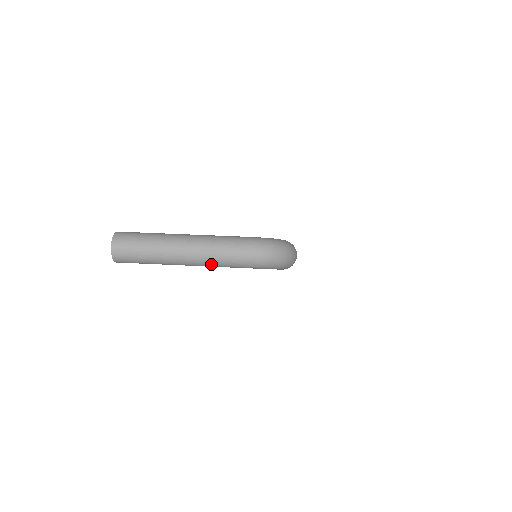
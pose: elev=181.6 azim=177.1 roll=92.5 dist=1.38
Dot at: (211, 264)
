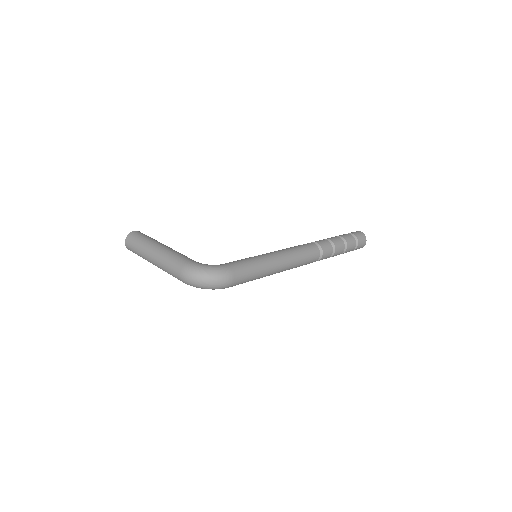
Dot at: (168, 273)
